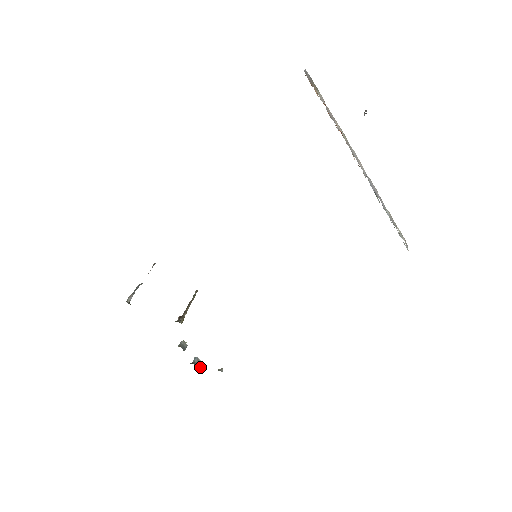
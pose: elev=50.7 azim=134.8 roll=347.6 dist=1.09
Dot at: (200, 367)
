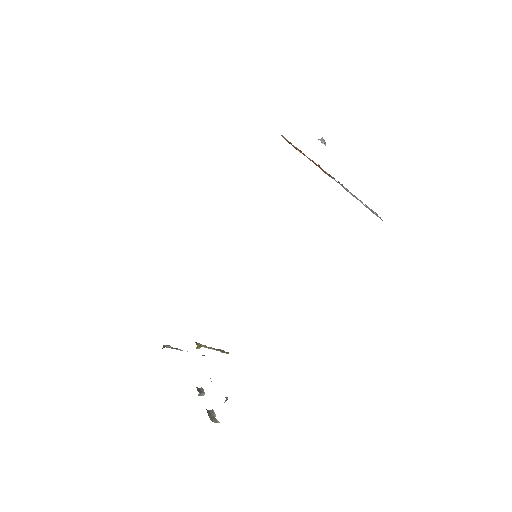
Dot at: (213, 418)
